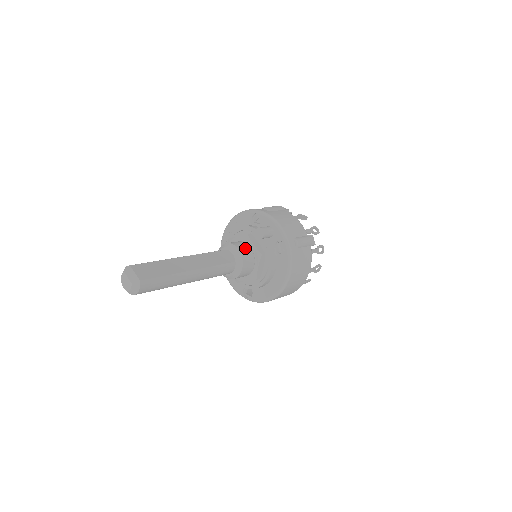
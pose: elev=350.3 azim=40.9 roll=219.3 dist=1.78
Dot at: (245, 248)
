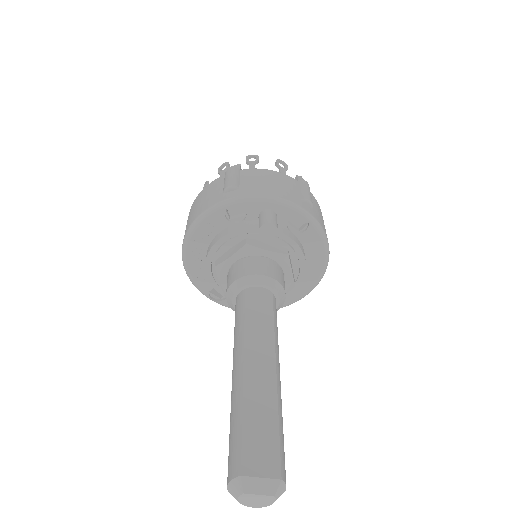
Dot at: (264, 265)
